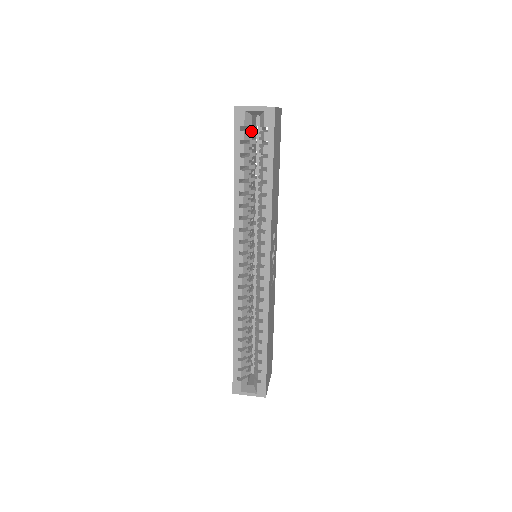
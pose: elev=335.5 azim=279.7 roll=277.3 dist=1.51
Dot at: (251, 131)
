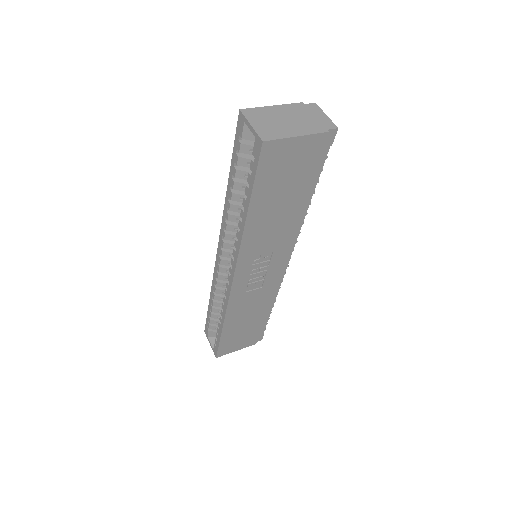
Dot at: occluded
